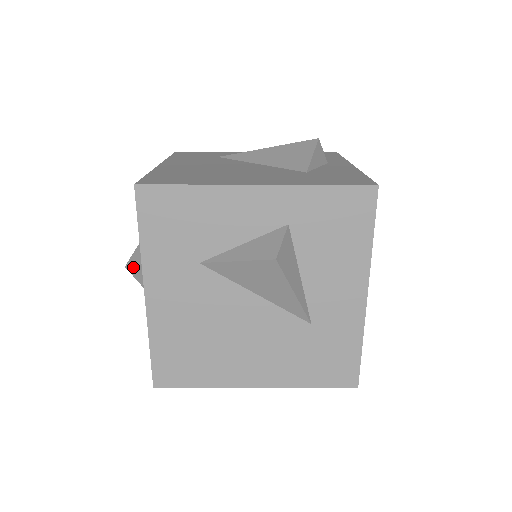
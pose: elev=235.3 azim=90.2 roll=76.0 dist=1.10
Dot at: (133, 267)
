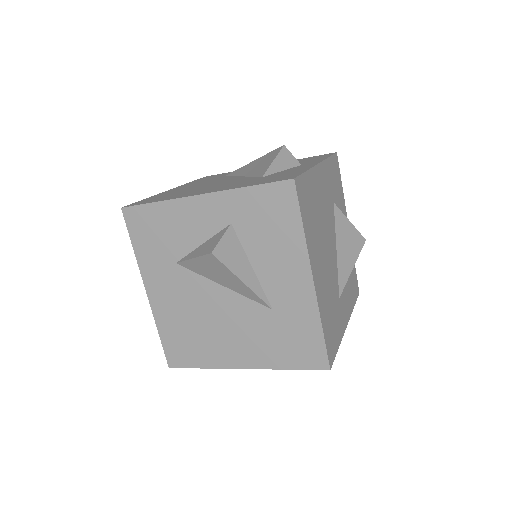
Dot at: occluded
